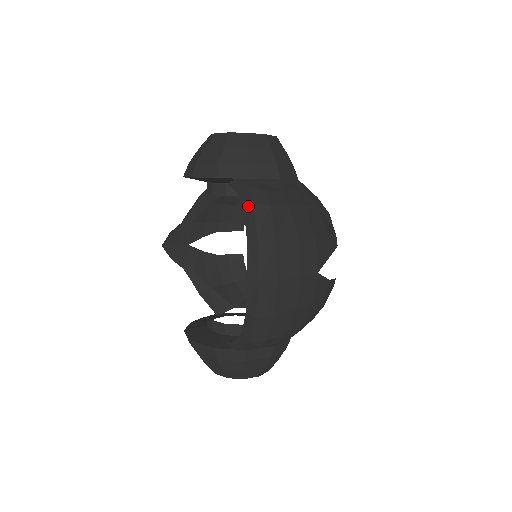
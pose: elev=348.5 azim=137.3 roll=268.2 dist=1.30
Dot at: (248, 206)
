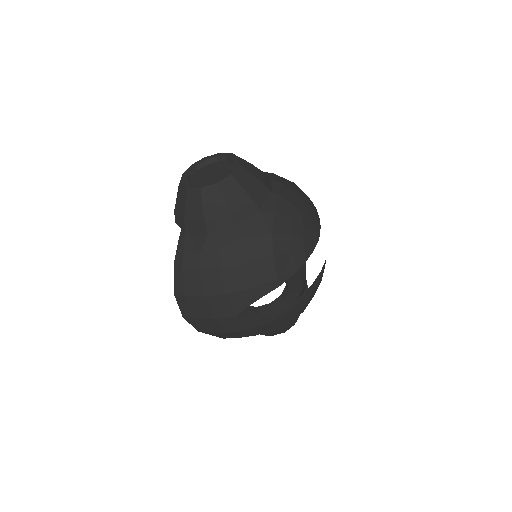
Dot at: (174, 263)
